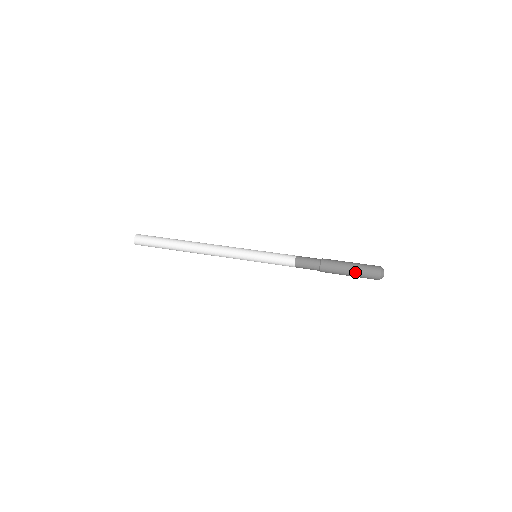
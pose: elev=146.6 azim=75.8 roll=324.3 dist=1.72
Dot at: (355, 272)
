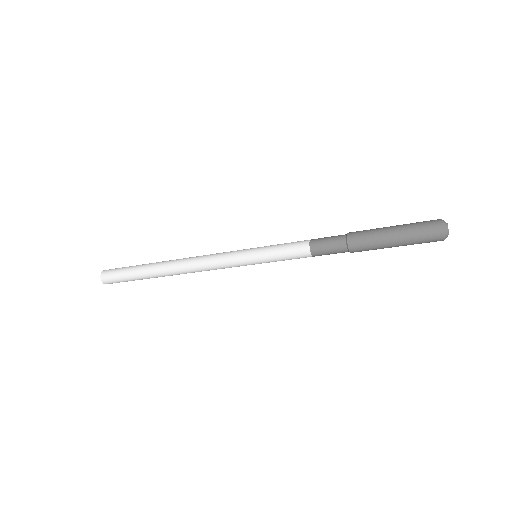
Dot at: (401, 234)
